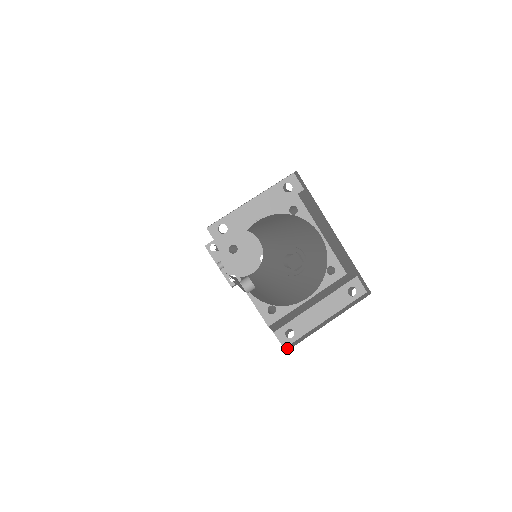
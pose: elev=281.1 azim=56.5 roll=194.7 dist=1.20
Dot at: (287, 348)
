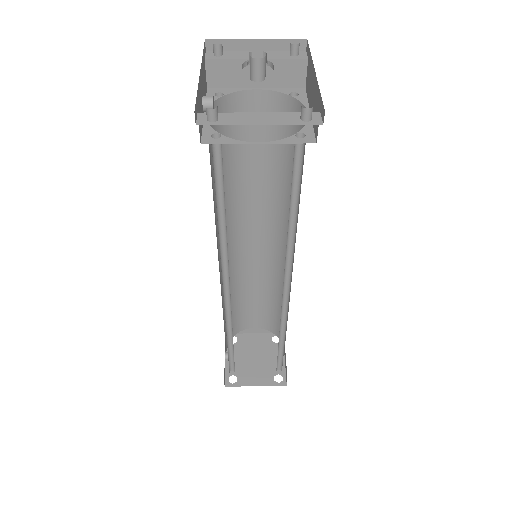
Dot at: (199, 119)
